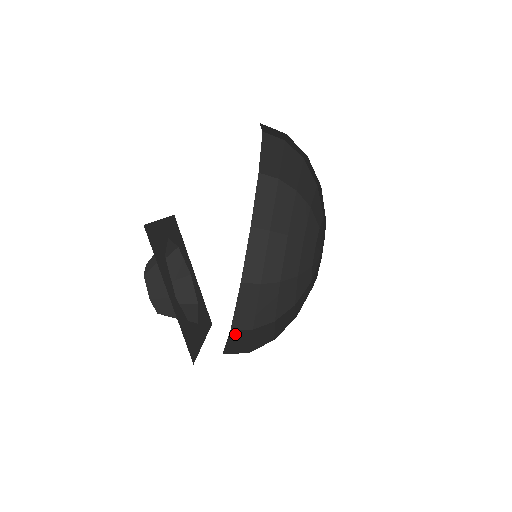
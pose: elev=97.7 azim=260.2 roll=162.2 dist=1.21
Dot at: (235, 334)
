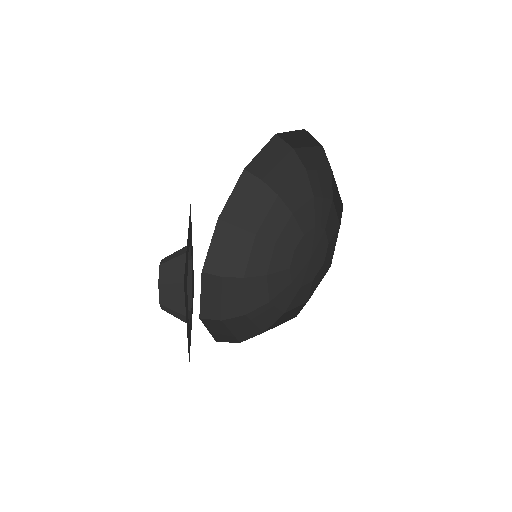
Dot at: (207, 282)
